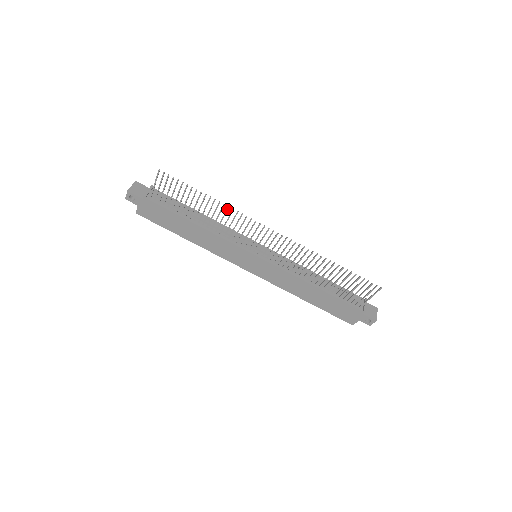
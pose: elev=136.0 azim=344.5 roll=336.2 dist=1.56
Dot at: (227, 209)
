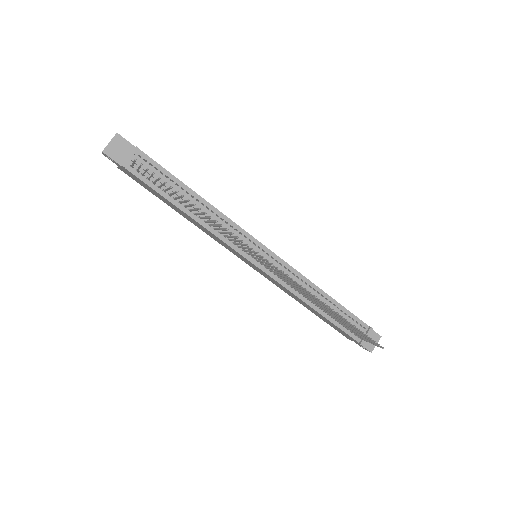
Dot at: (220, 226)
